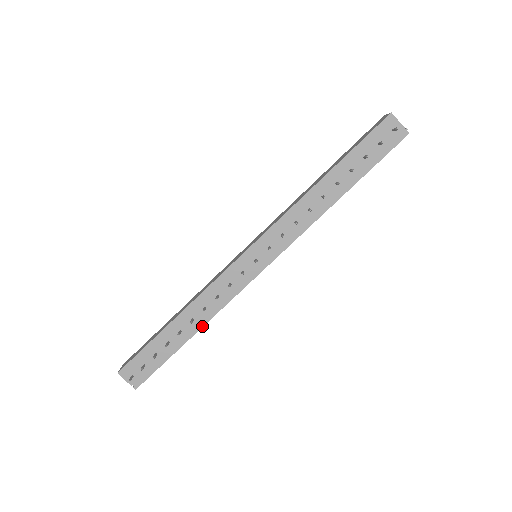
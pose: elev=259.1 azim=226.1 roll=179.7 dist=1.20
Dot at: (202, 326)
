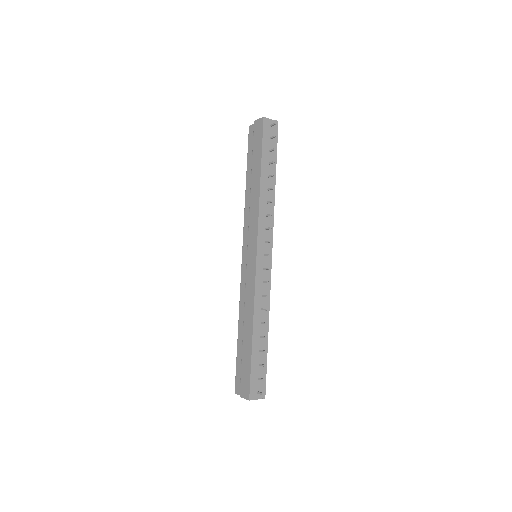
Dot at: (268, 322)
